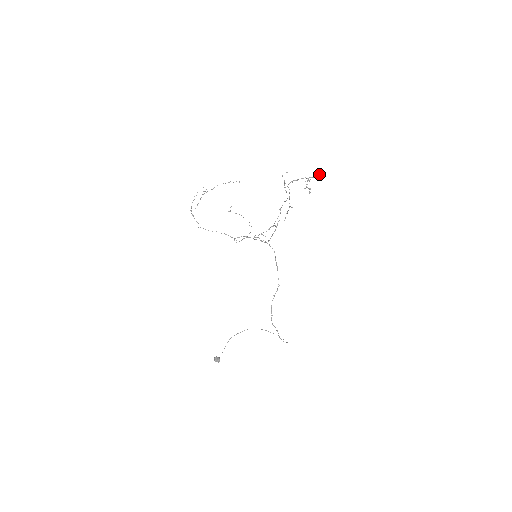
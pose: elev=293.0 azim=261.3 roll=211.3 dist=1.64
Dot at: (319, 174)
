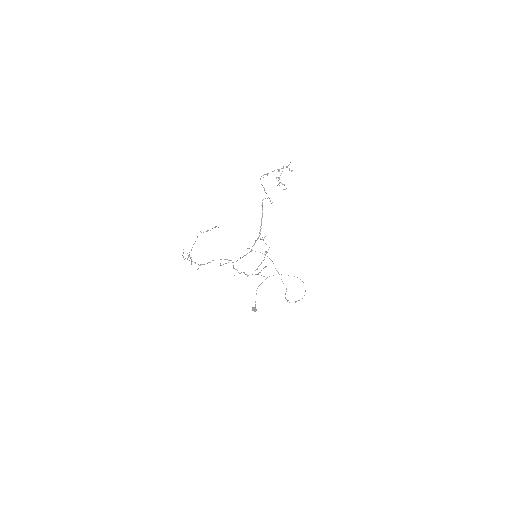
Dot at: (288, 165)
